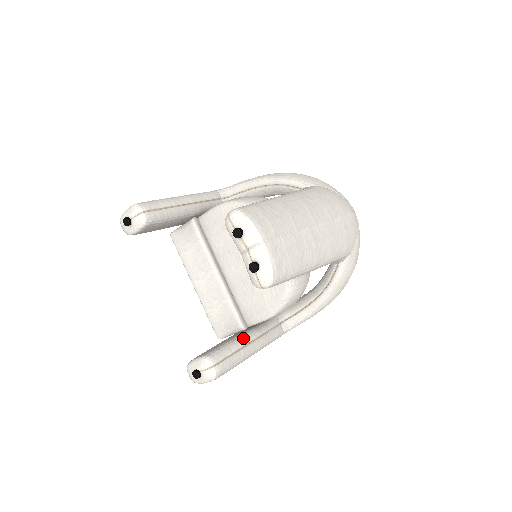
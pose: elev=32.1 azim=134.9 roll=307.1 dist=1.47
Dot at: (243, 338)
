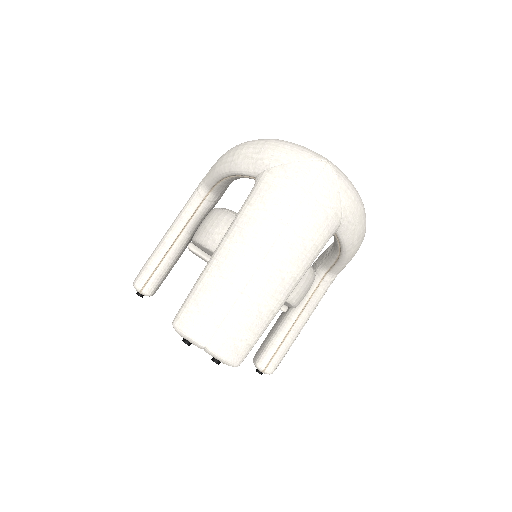
Dot at: (285, 325)
